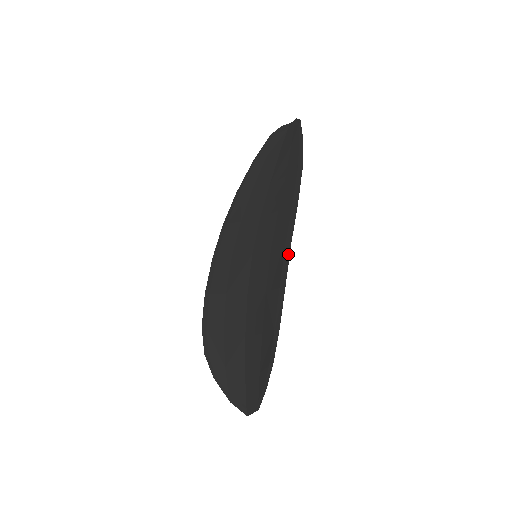
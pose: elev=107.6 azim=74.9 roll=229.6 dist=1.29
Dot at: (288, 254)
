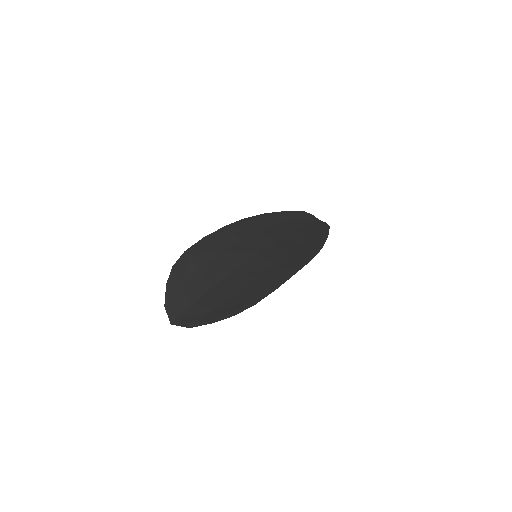
Dot at: (289, 277)
